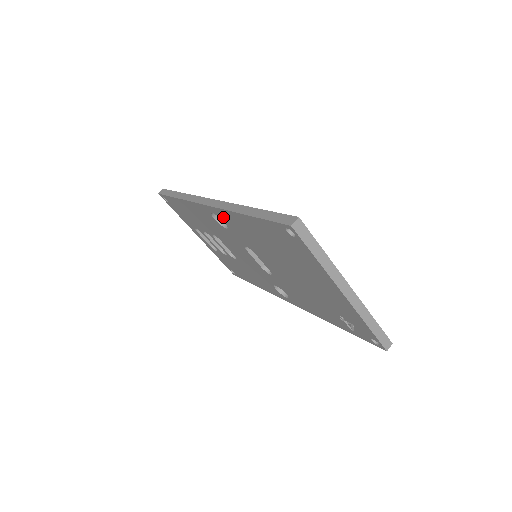
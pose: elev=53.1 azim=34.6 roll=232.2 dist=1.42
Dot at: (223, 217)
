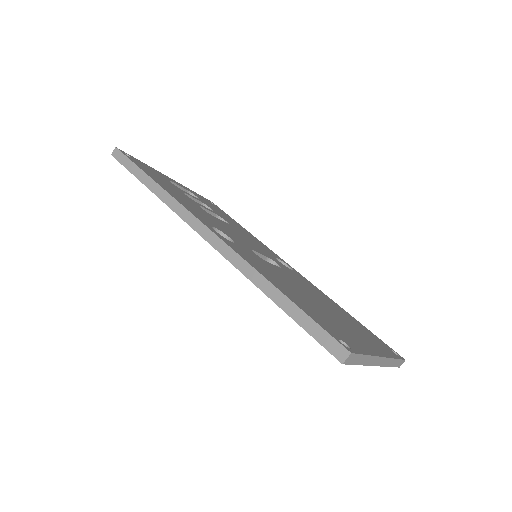
Dot at: occluded
